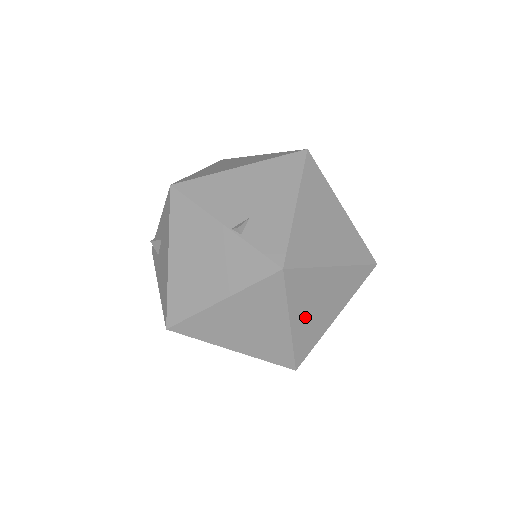
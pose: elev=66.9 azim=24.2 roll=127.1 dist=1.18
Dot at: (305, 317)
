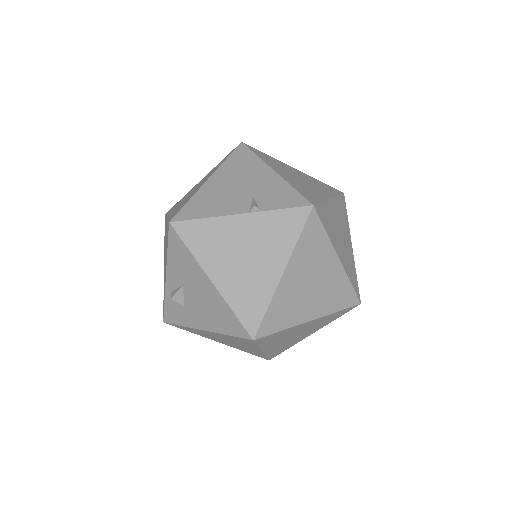
Dot at: (341, 249)
